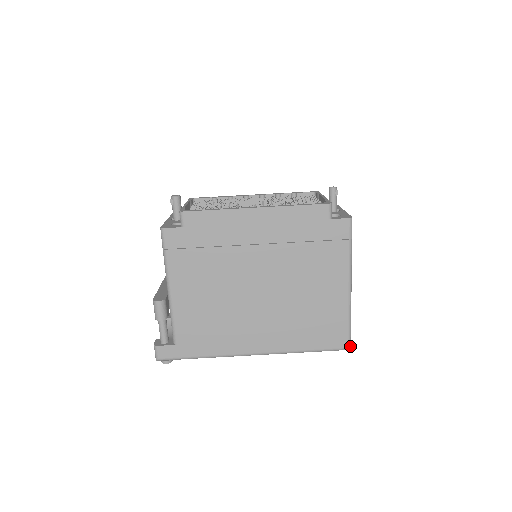
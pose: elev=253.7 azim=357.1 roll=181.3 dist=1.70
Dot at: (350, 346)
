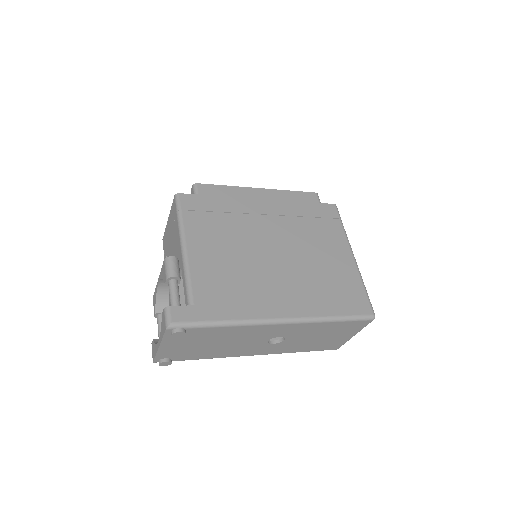
Dot at: (374, 314)
